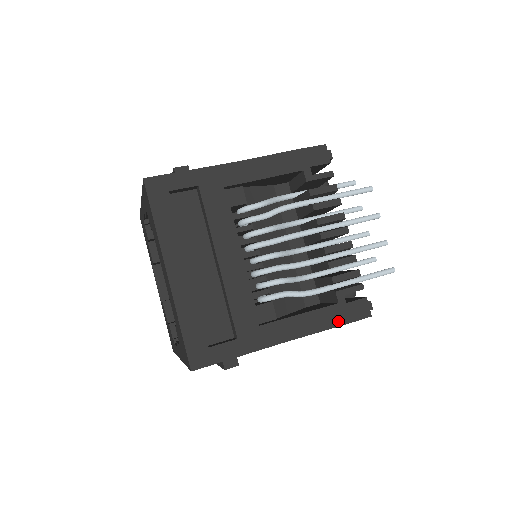
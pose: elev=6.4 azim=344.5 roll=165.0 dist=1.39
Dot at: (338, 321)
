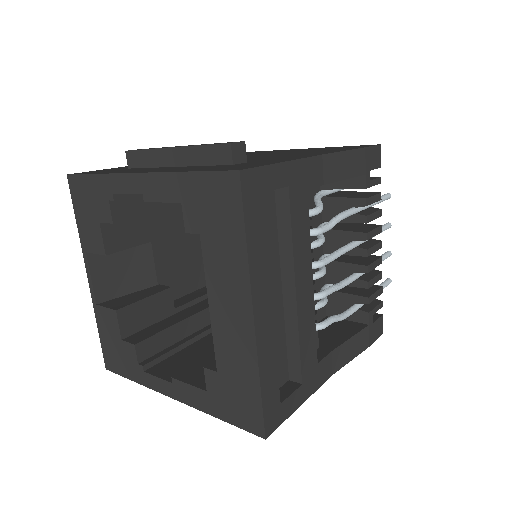
Dot at: (366, 343)
